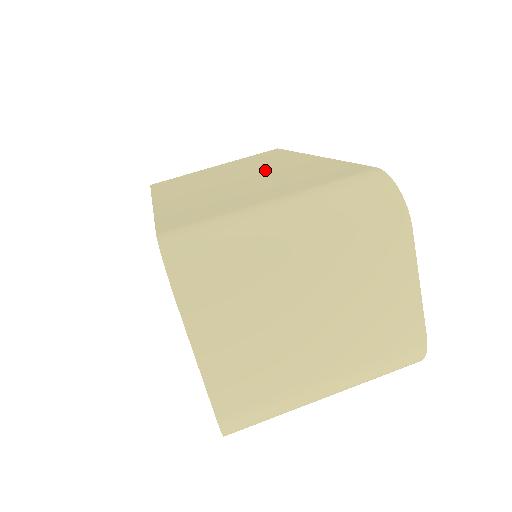
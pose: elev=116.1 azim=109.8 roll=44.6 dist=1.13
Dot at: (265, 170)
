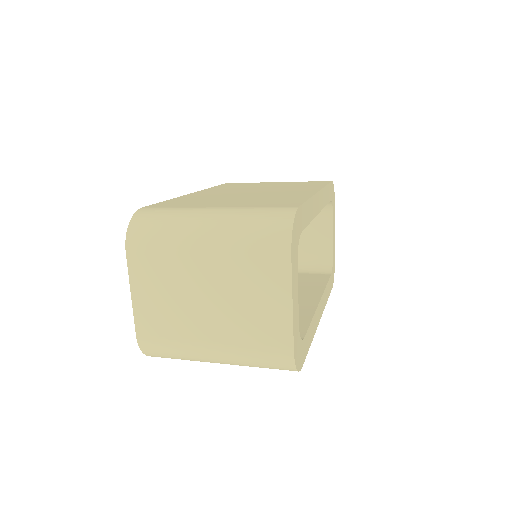
Dot at: (275, 192)
